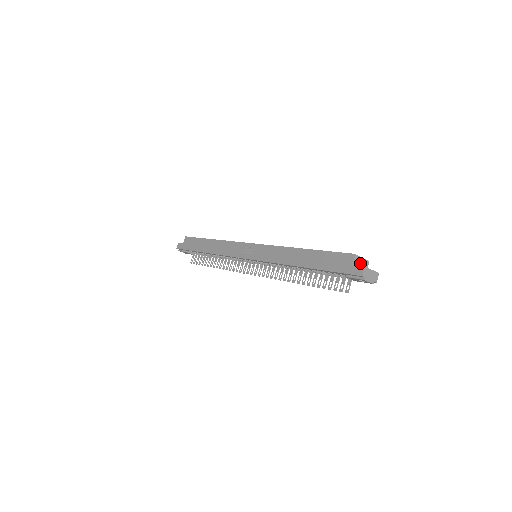
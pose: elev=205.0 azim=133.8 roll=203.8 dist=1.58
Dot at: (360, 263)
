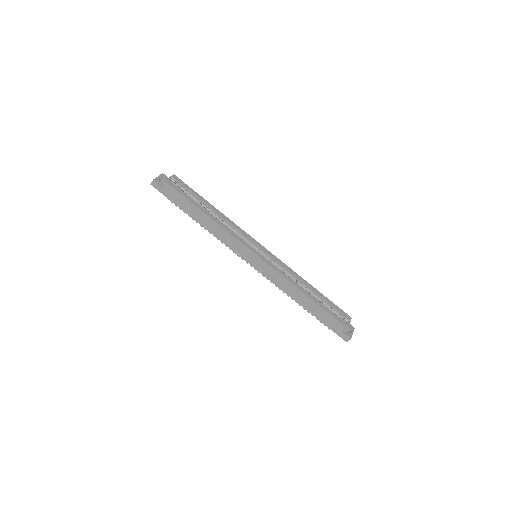
Dot at: occluded
